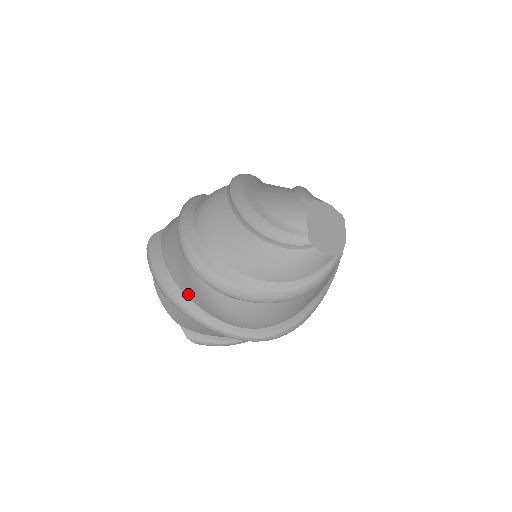
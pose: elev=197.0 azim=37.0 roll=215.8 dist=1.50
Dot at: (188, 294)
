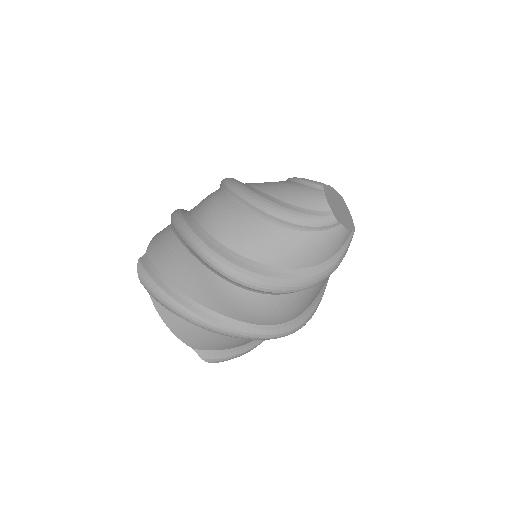
Dot at: occluded
